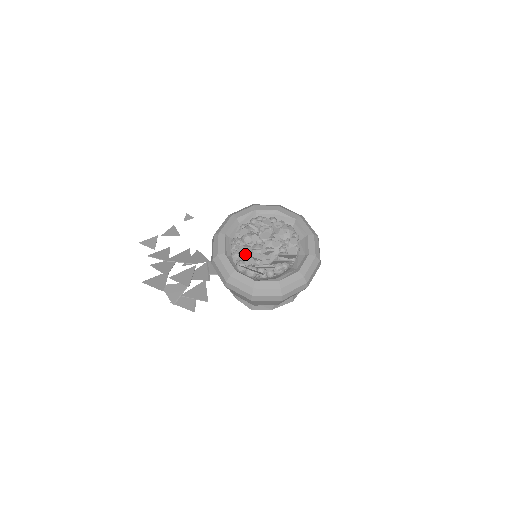
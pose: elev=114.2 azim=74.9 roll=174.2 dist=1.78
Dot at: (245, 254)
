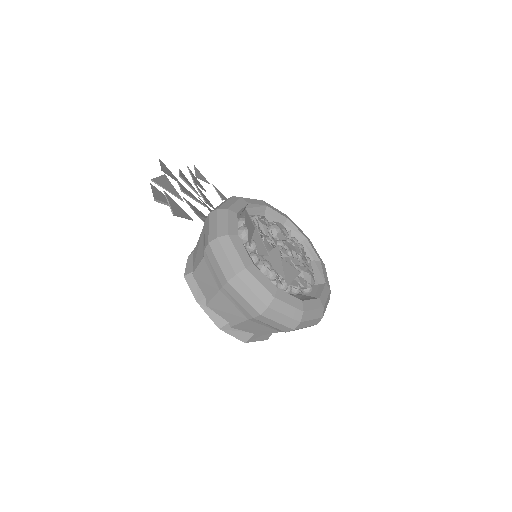
Dot at: (258, 229)
